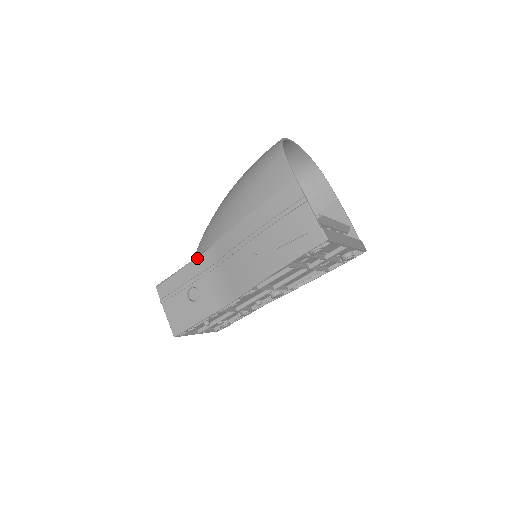
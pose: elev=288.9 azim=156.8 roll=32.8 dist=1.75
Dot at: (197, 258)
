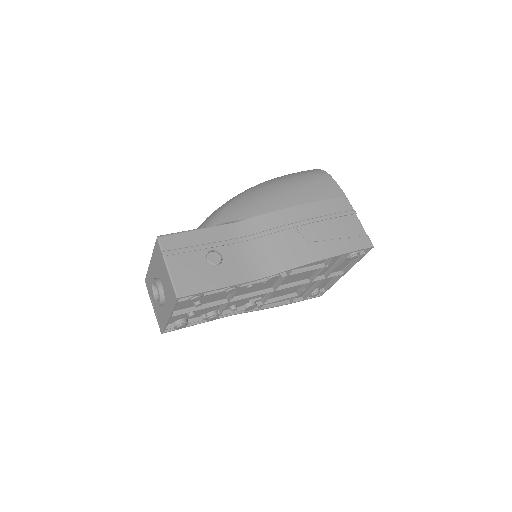
Dot at: (224, 225)
